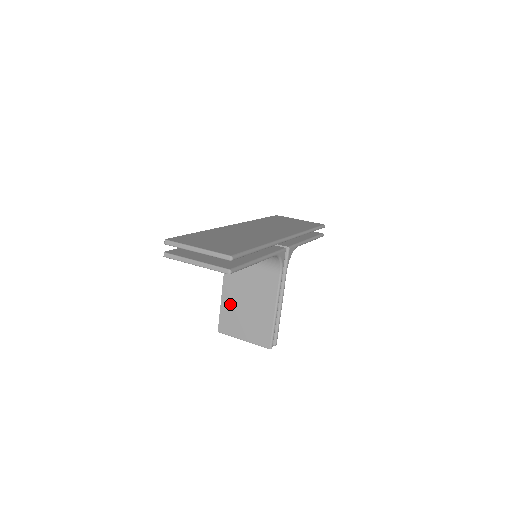
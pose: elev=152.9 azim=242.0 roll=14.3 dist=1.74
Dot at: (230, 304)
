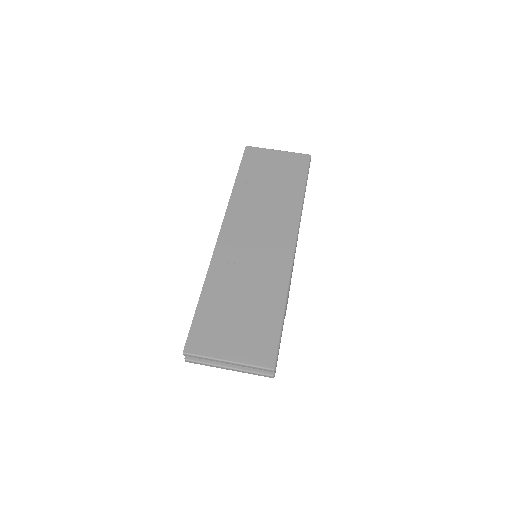
Dot at: occluded
